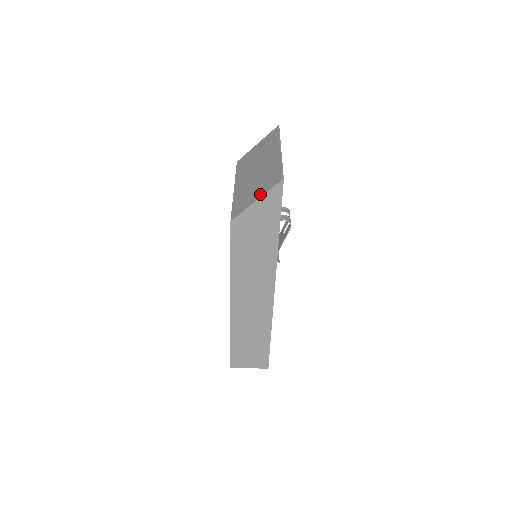
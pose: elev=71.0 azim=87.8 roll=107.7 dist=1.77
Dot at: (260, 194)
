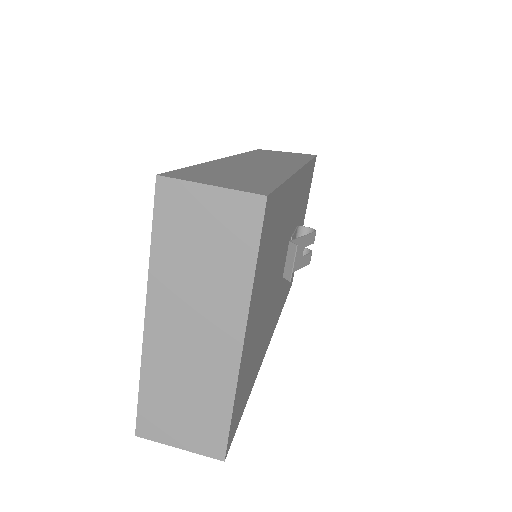
Dot at: occluded
